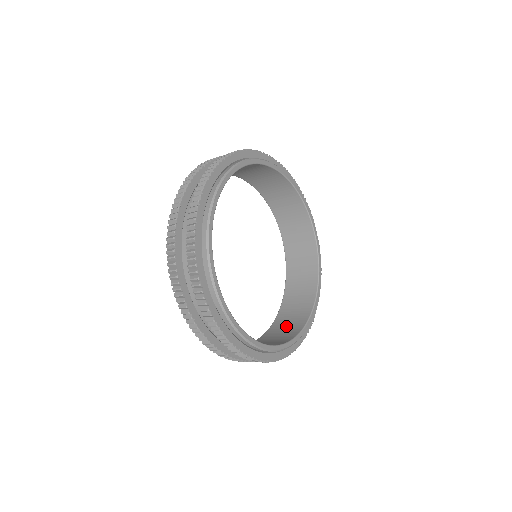
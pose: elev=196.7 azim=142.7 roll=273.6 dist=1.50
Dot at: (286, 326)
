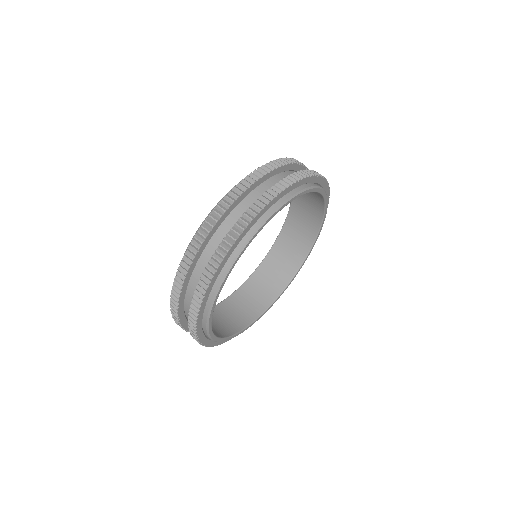
Dot at: (280, 264)
